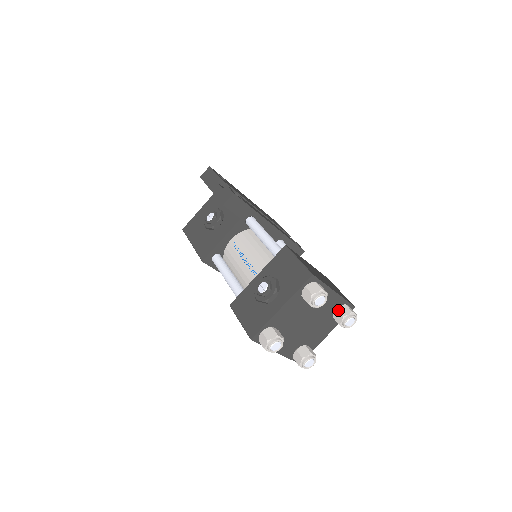
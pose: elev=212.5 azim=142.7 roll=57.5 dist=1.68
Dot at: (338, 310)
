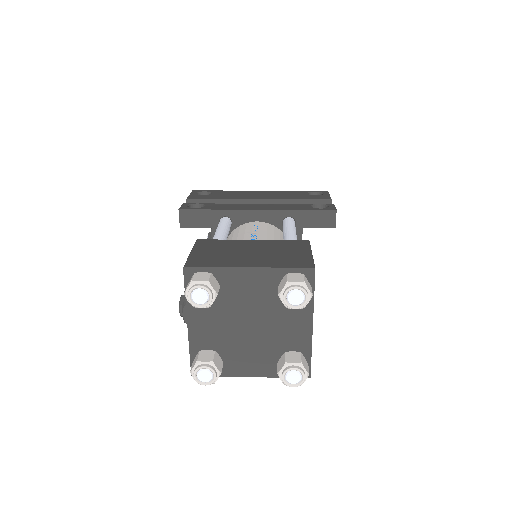
Dot at: (278, 288)
